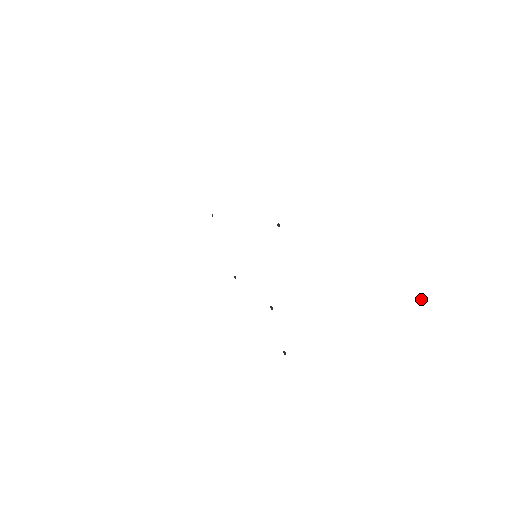
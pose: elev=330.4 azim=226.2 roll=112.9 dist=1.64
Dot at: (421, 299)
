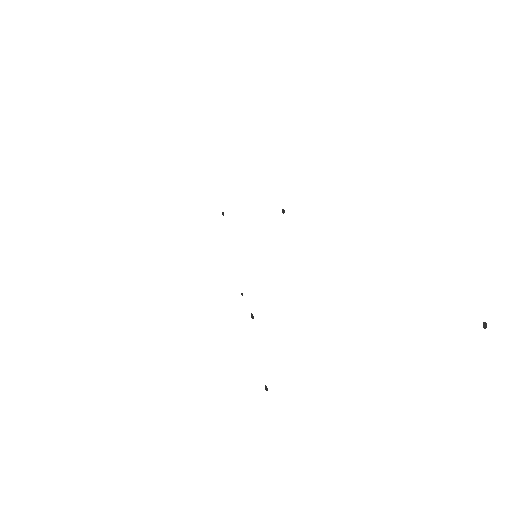
Dot at: occluded
